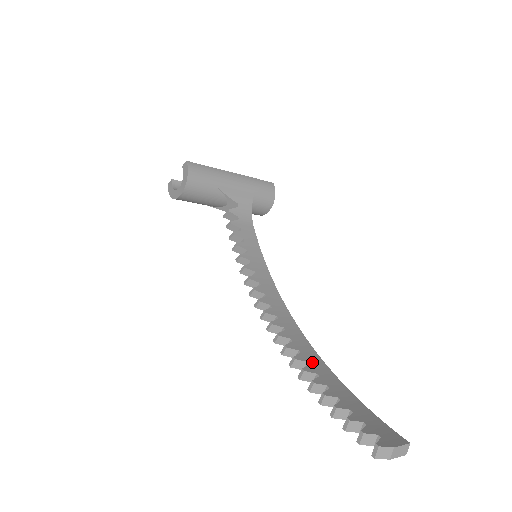
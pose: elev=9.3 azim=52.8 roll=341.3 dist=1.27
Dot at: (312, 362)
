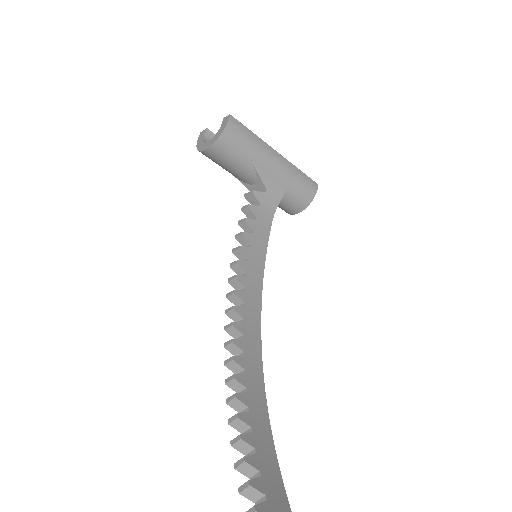
Dot at: (254, 409)
